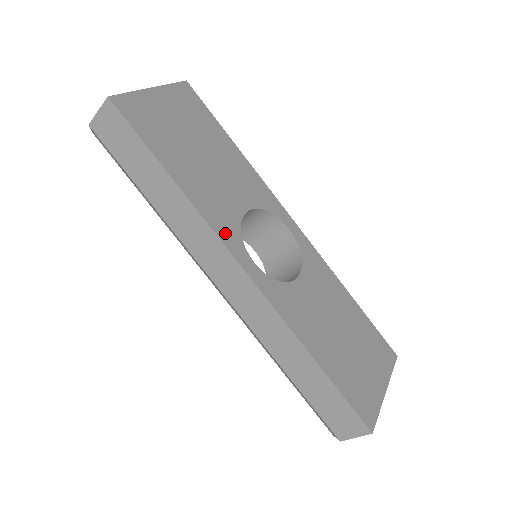
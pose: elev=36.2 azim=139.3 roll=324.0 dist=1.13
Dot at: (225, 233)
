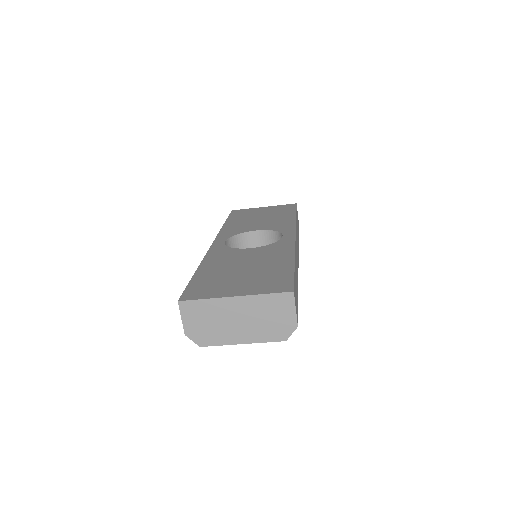
Dot at: (224, 234)
